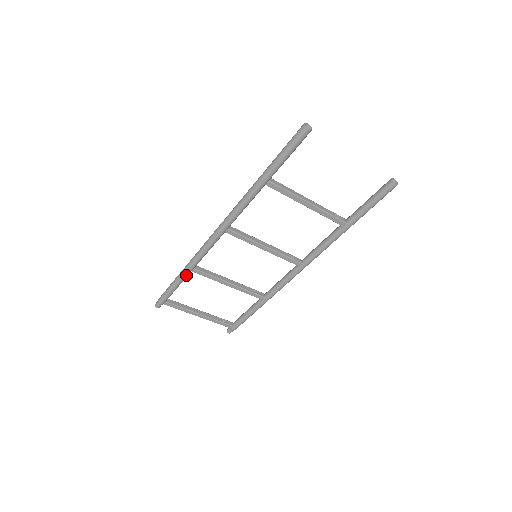
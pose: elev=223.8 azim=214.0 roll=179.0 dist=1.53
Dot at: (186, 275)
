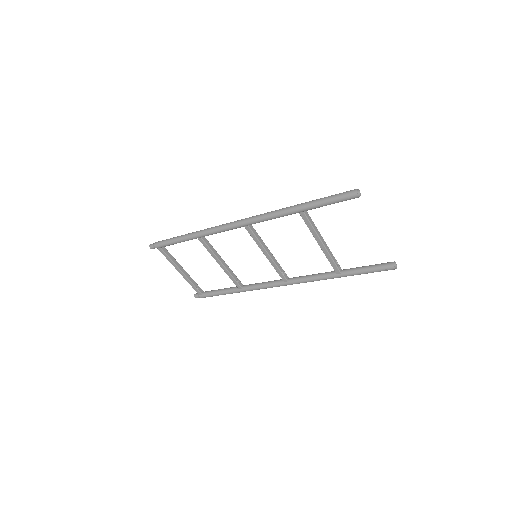
Dot at: (191, 239)
